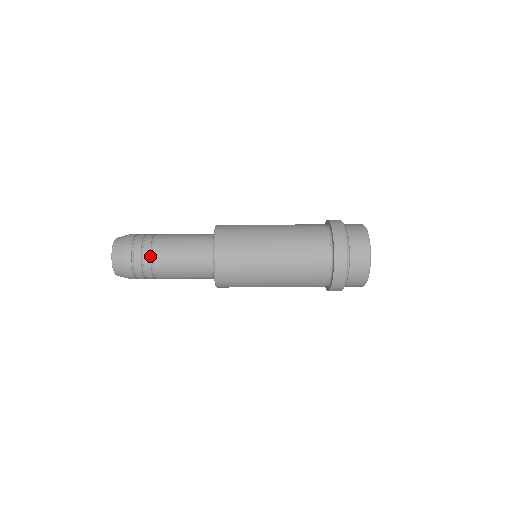
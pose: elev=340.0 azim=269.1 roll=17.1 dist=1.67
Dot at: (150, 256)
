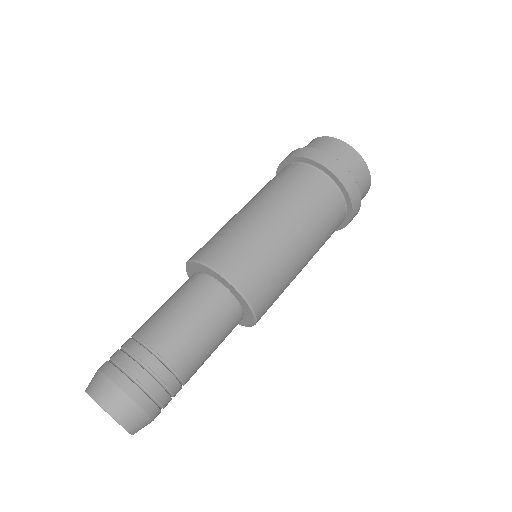
Dot at: (181, 387)
